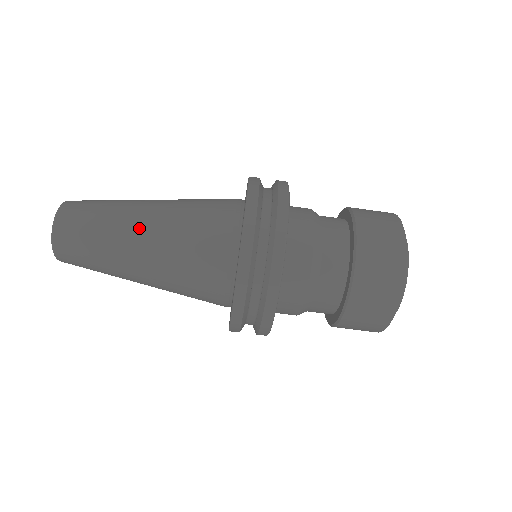
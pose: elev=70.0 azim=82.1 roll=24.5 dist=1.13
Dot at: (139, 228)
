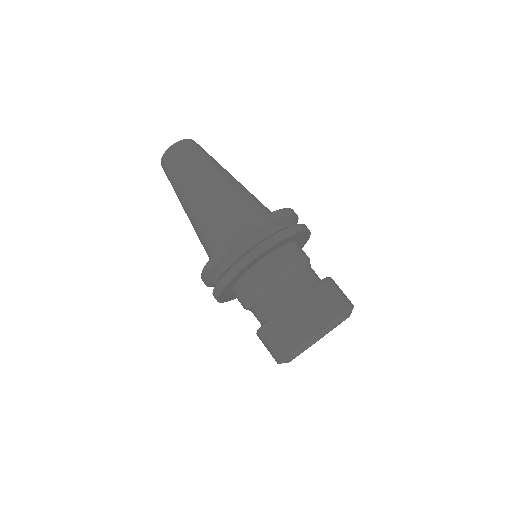
Dot at: occluded
